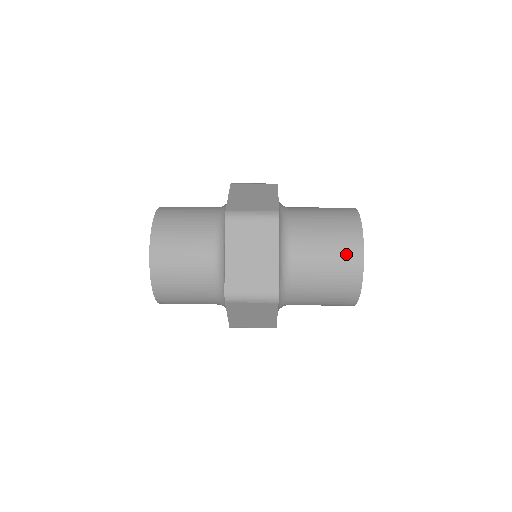
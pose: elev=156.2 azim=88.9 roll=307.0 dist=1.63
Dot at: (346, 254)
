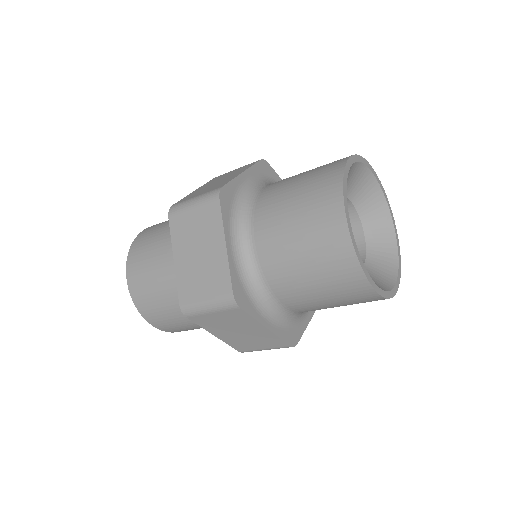
Dot at: (320, 220)
